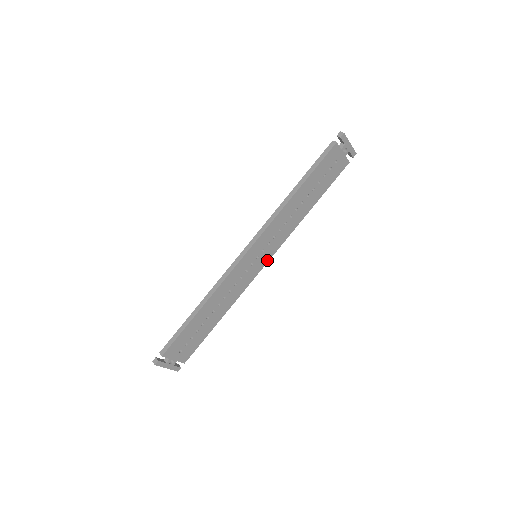
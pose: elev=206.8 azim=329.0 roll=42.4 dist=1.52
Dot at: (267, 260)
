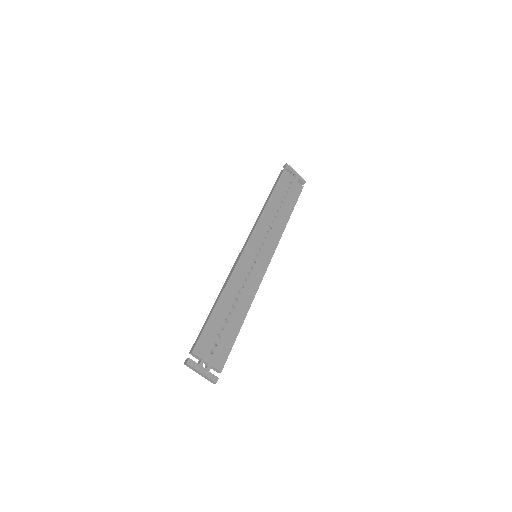
Dot at: (268, 261)
